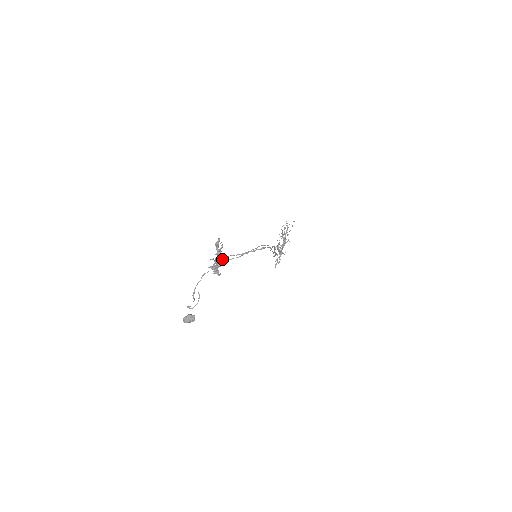
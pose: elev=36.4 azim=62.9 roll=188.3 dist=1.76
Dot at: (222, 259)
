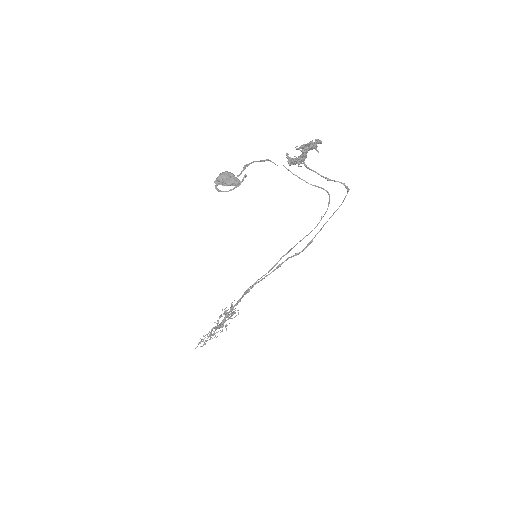
Dot at: occluded
